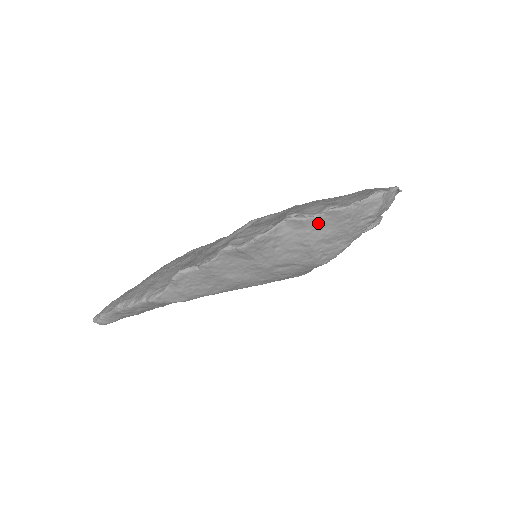
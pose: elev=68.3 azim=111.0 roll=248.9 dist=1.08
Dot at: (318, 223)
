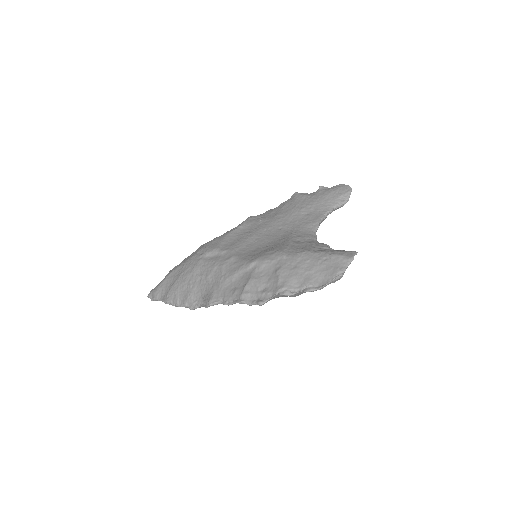
Dot at: (299, 293)
